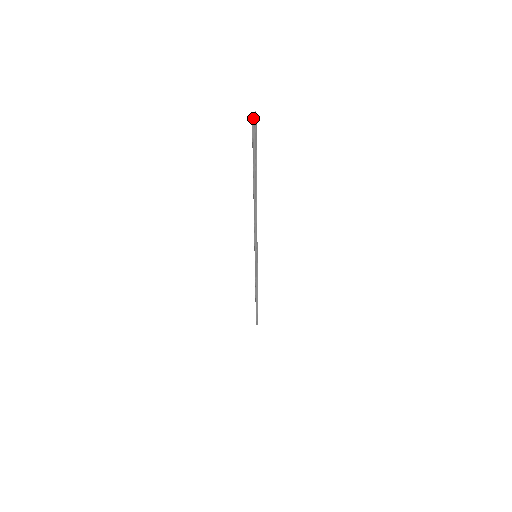
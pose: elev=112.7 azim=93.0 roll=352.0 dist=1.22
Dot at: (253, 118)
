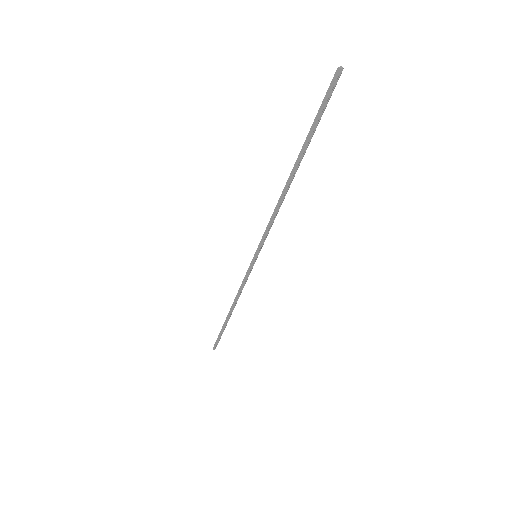
Dot at: (338, 74)
